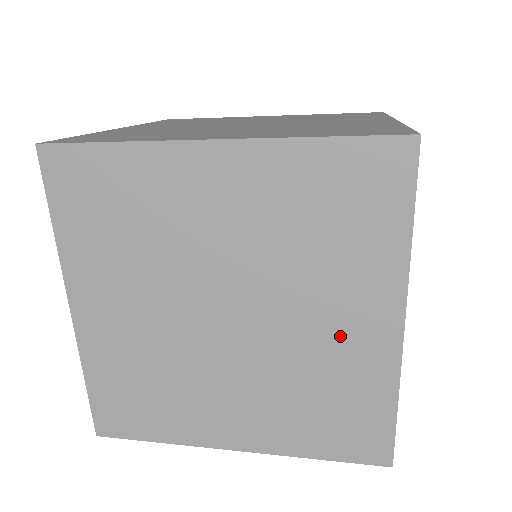
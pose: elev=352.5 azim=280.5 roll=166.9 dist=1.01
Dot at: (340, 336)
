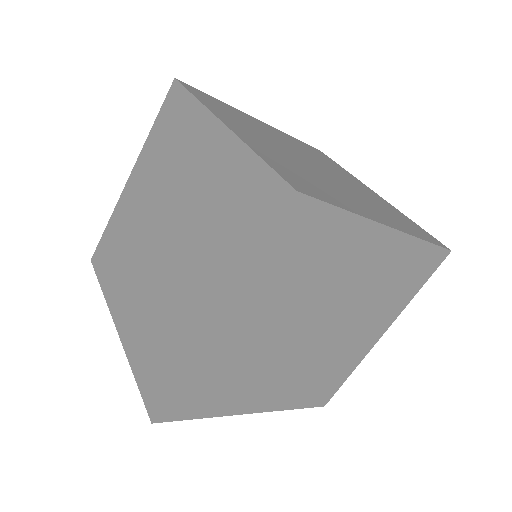
Dot at: (190, 298)
